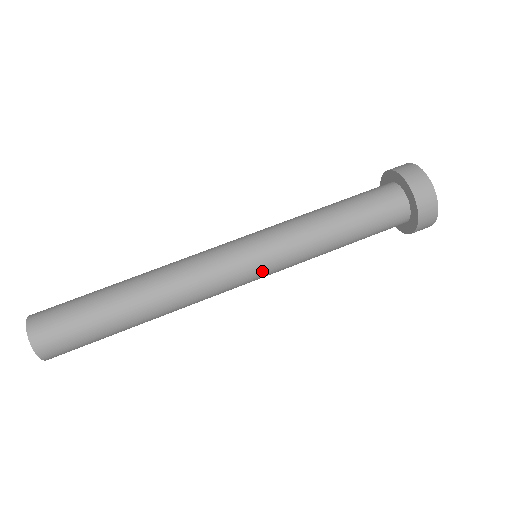
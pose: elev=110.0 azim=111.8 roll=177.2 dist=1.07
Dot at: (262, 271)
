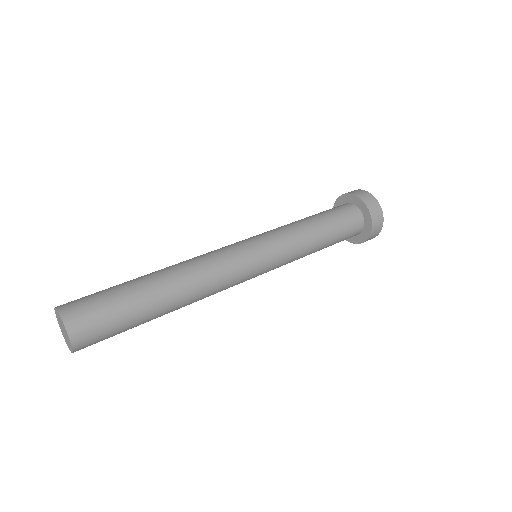
Dot at: (257, 241)
